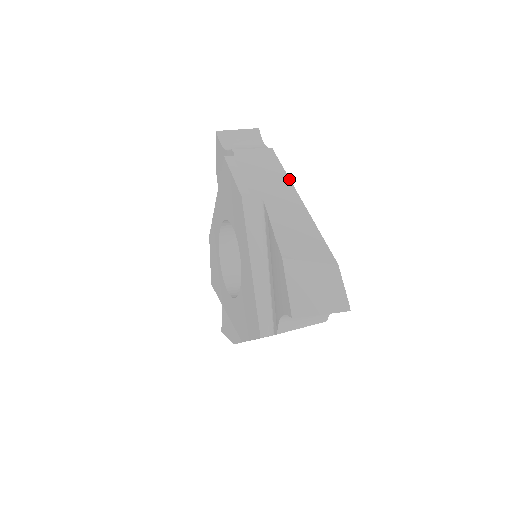
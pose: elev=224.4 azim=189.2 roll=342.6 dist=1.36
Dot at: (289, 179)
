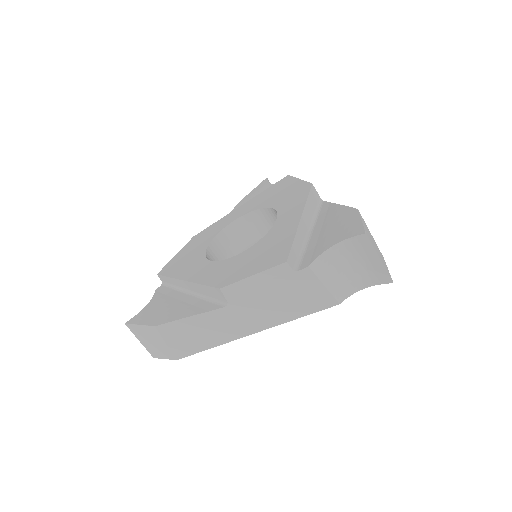
Dot at: occluded
